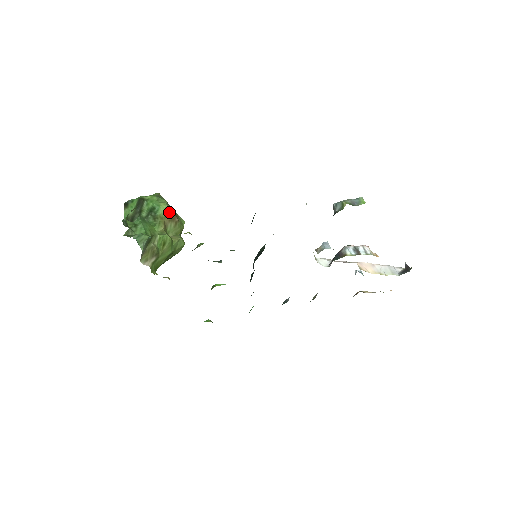
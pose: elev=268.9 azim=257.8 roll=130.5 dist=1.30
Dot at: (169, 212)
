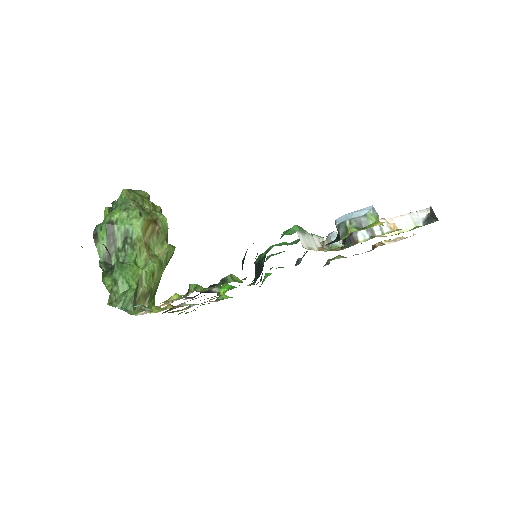
Dot at: (146, 226)
